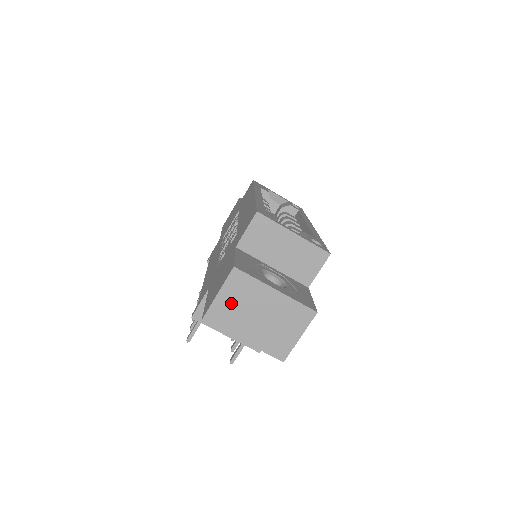
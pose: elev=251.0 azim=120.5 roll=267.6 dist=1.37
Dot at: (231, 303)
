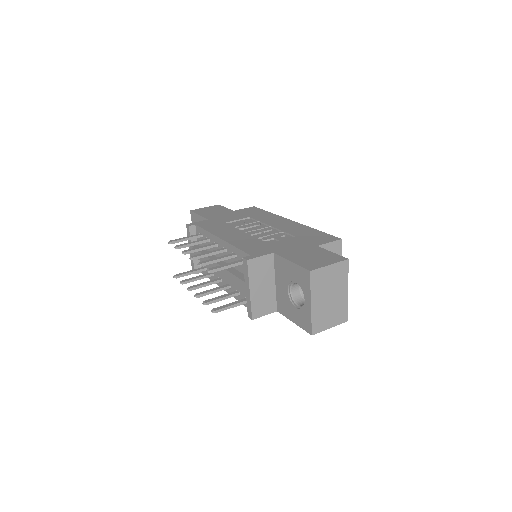
Dot at: (329, 276)
